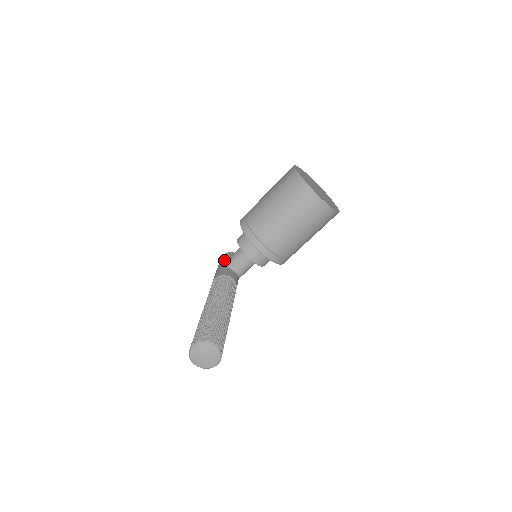
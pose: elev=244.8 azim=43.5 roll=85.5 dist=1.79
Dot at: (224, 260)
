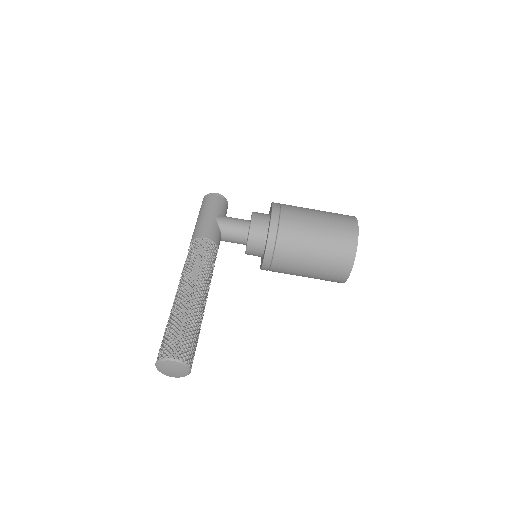
Dot at: (218, 210)
